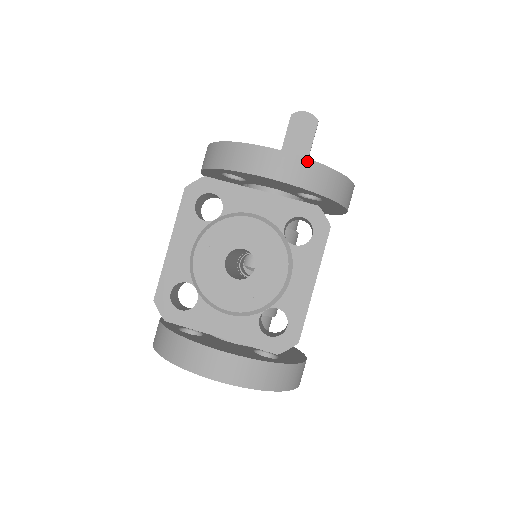
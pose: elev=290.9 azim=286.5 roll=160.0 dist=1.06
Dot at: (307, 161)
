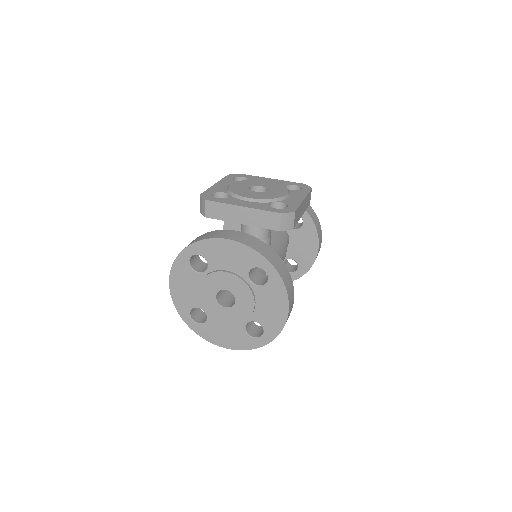
Dot at: occluded
